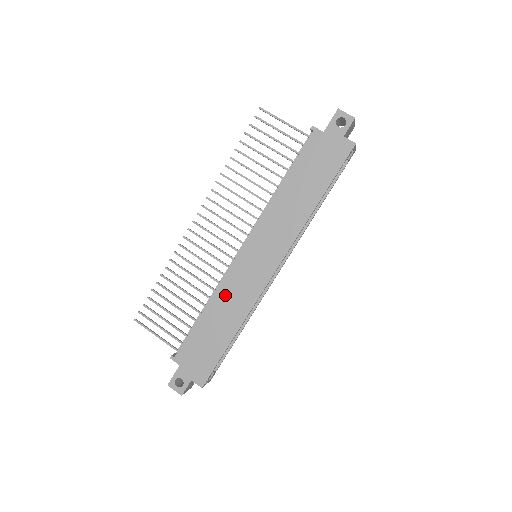
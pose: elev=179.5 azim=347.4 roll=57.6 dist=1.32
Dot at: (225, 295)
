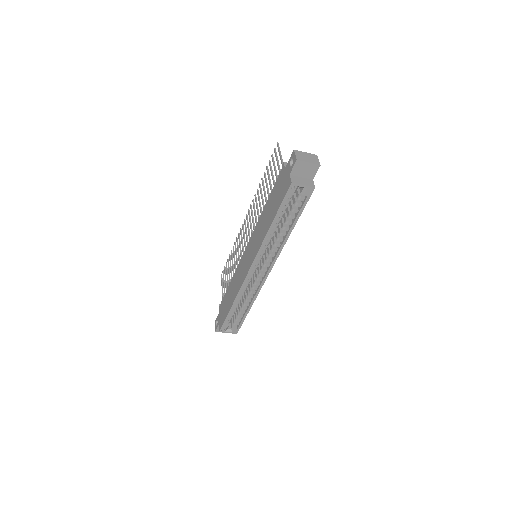
Dot at: (236, 276)
